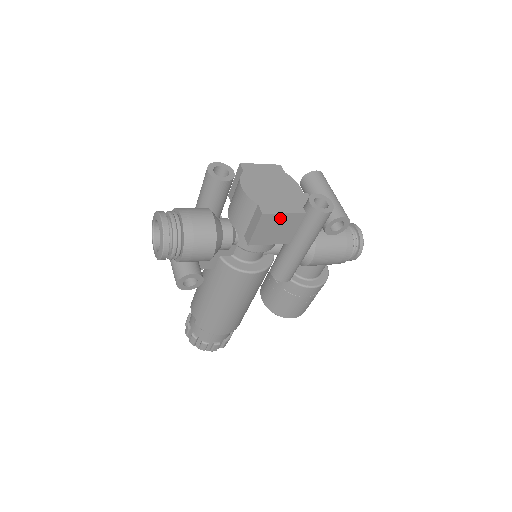
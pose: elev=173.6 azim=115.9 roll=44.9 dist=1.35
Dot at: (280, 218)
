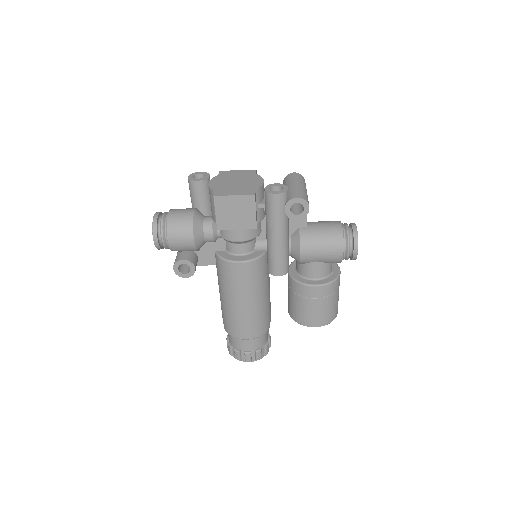
Dot at: (233, 200)
